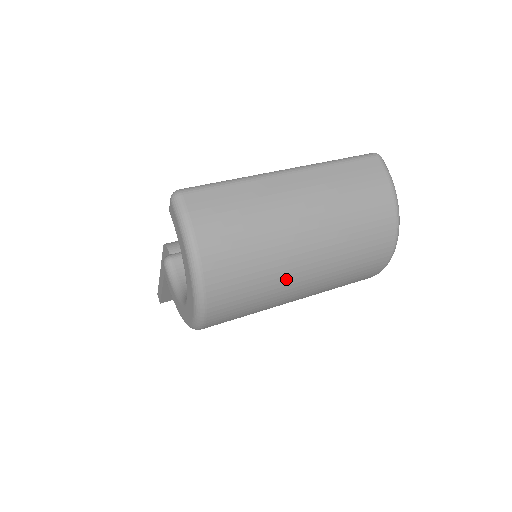
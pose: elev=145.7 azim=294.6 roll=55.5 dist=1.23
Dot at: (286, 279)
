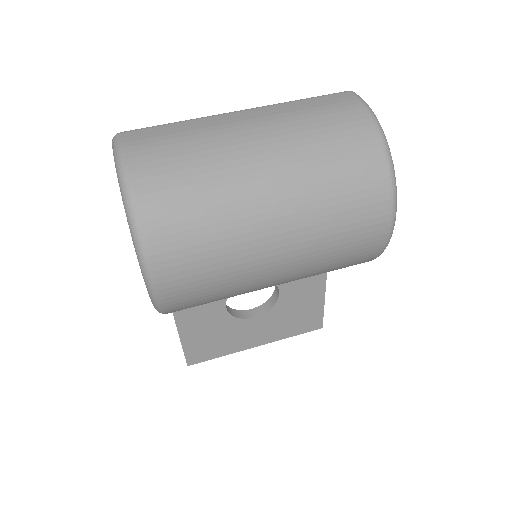
Dot at: (245, 214)
